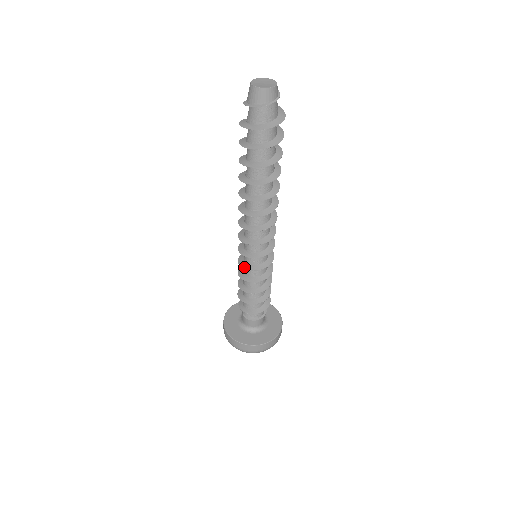
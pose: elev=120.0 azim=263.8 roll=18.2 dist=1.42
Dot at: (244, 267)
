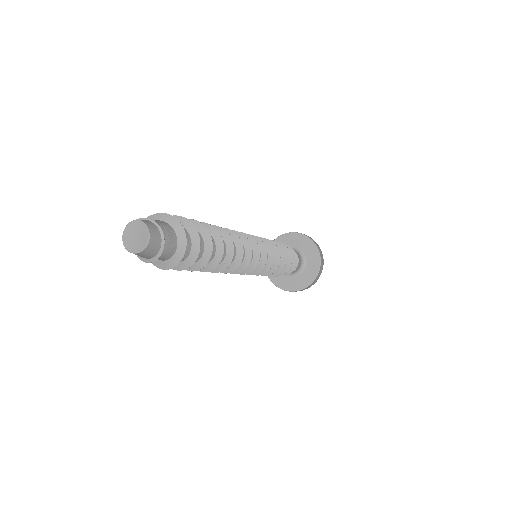
Dot at: (256, 274)
